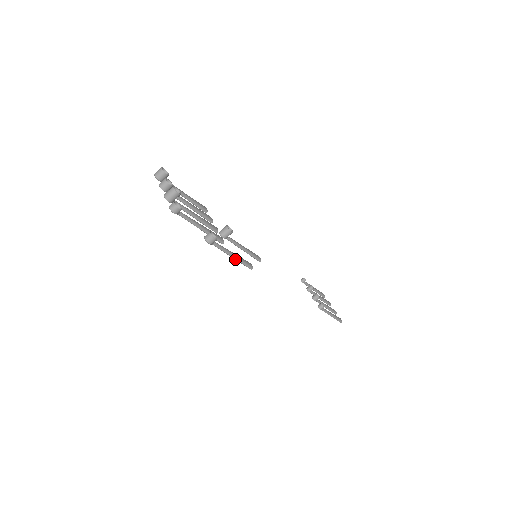
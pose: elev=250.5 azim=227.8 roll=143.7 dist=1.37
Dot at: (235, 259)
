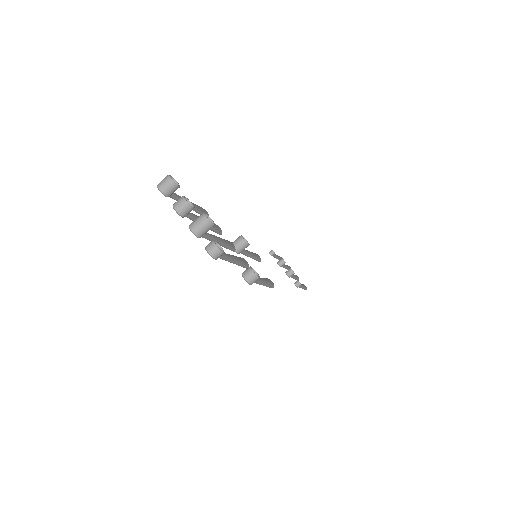
Dot at: (264, 285)
